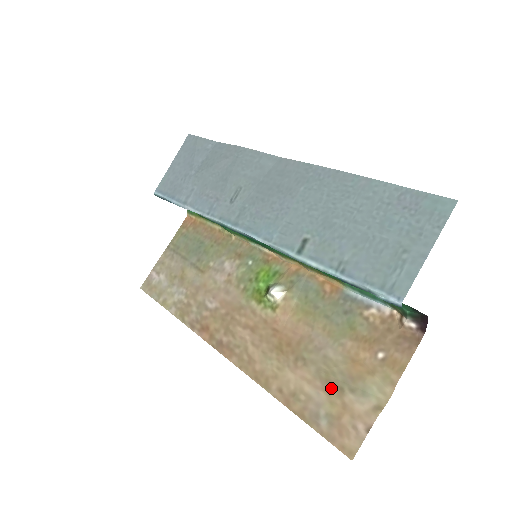
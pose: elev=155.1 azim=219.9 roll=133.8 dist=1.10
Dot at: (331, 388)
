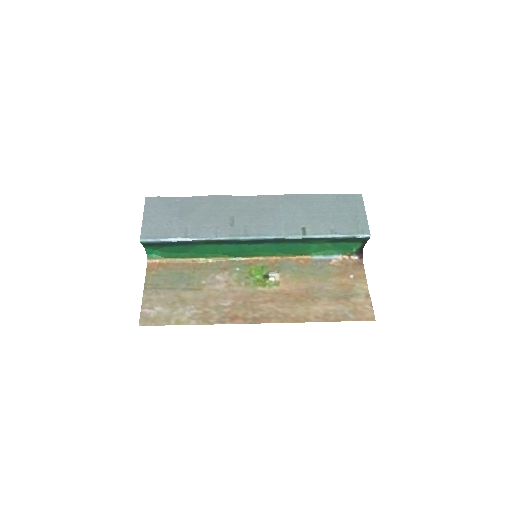
Dot at: (342, 301)
